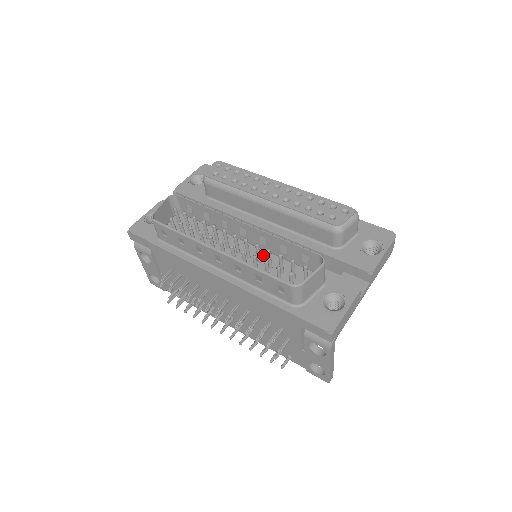
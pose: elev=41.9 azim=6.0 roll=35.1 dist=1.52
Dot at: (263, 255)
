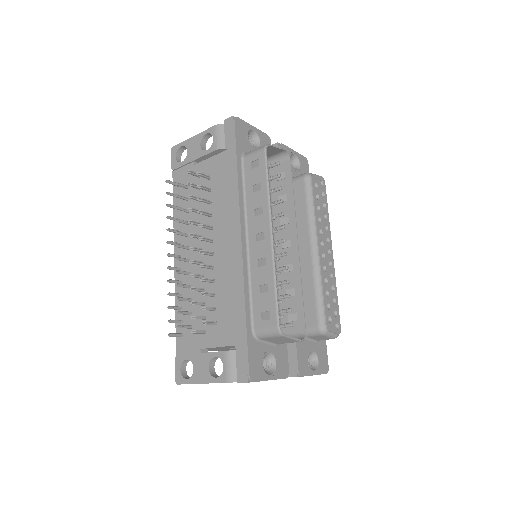
Dot at: occluded
